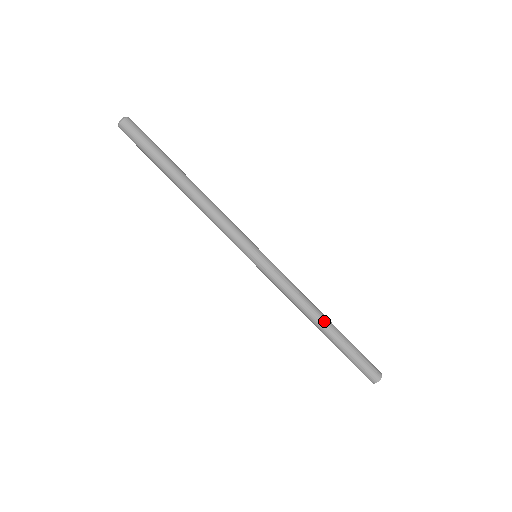
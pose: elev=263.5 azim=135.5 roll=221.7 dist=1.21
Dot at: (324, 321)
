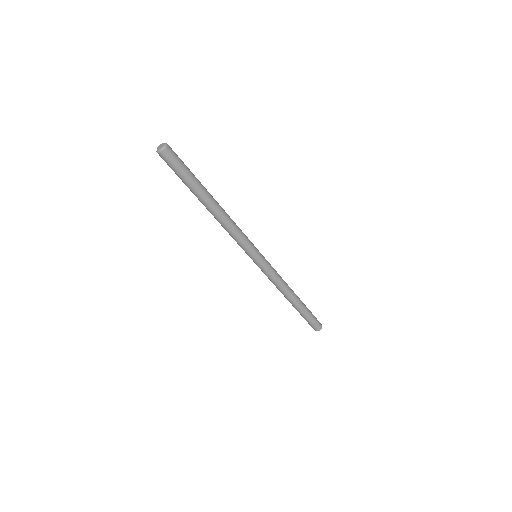
Dot at: (293, 300)
